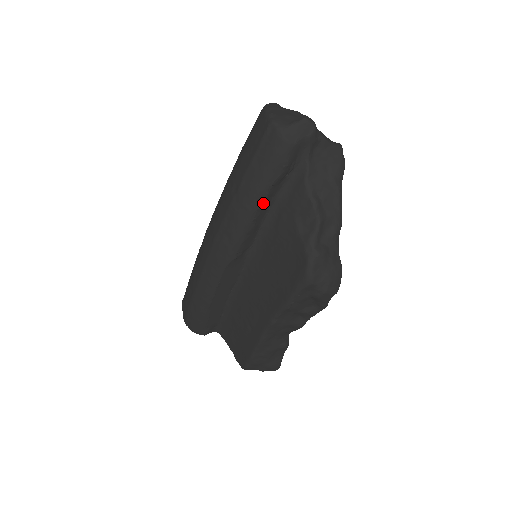
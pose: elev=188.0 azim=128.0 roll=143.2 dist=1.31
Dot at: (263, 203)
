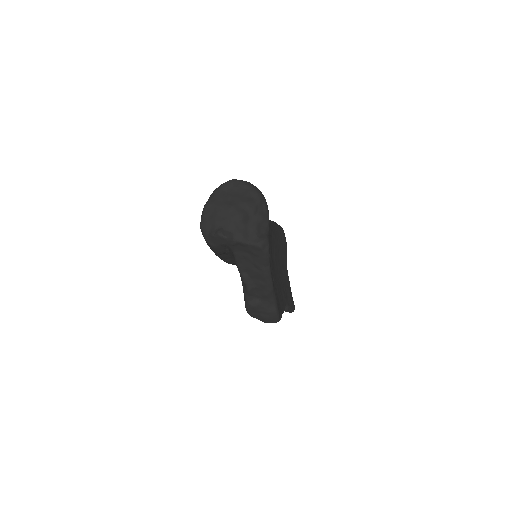
Dot at: (222, 257)
